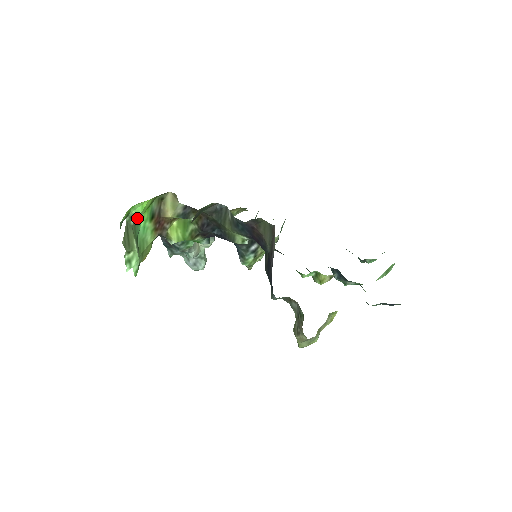
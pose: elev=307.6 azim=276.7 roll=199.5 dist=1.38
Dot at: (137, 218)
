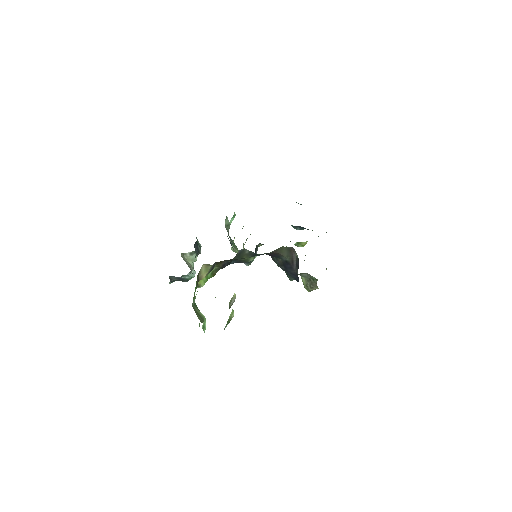
Dot at: (195, 298)
